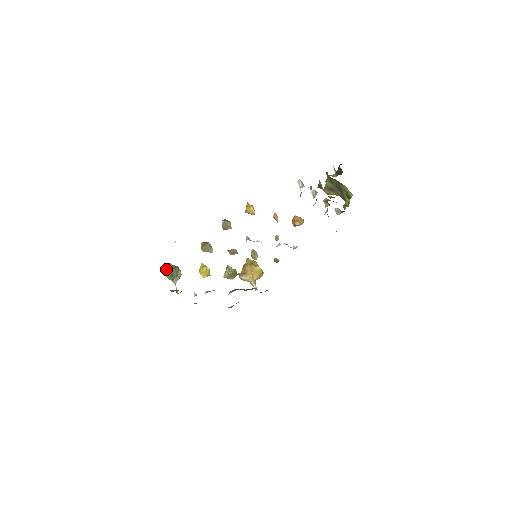
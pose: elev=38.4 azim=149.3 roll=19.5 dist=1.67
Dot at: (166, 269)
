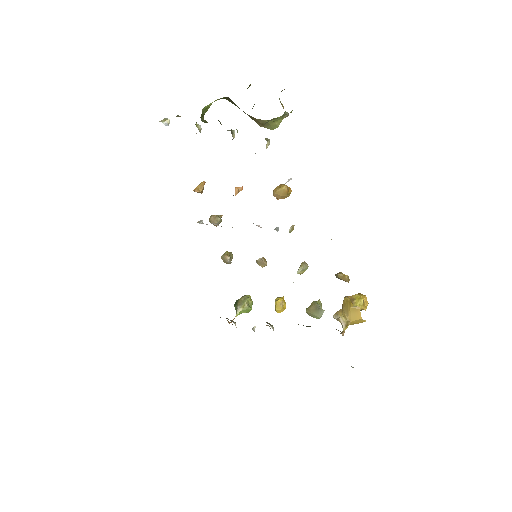
Dot at: occluded
